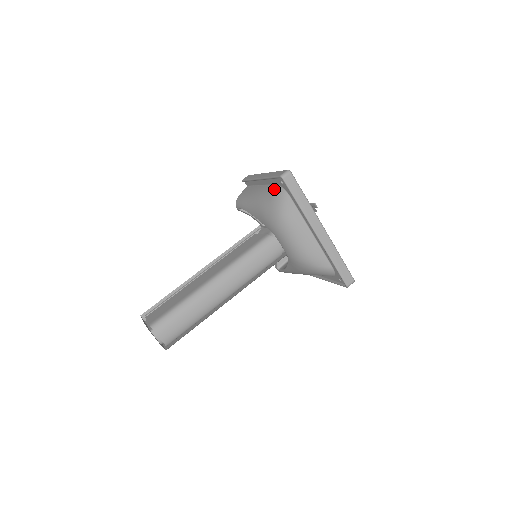
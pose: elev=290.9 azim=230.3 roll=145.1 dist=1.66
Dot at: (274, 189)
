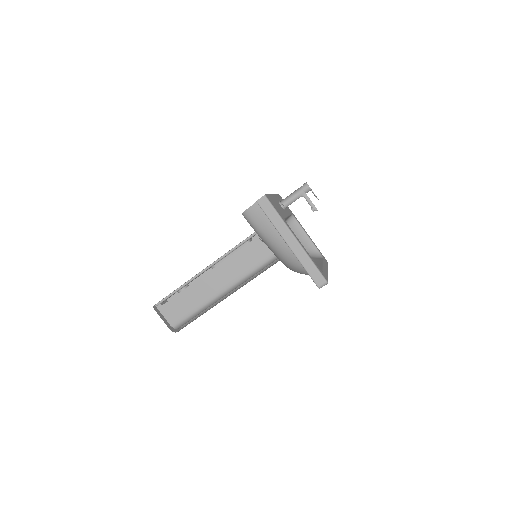
Dot at: (302, 267)
